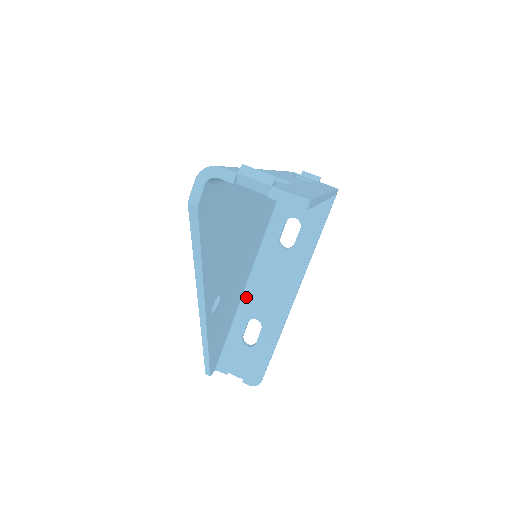
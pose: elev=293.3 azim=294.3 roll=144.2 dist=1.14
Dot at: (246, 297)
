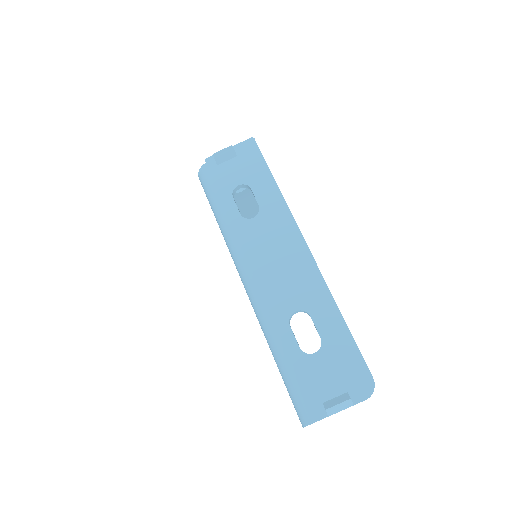
Dot at: occluded
